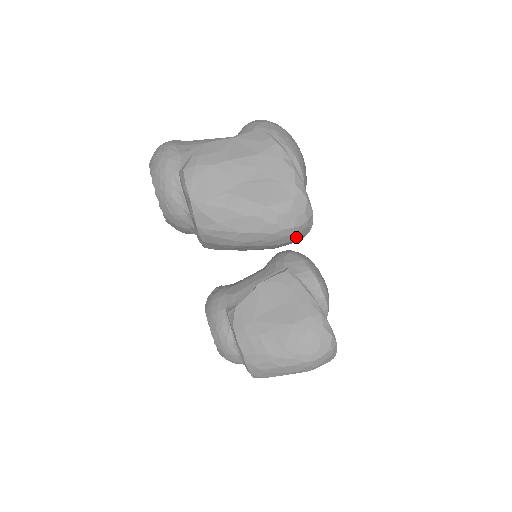
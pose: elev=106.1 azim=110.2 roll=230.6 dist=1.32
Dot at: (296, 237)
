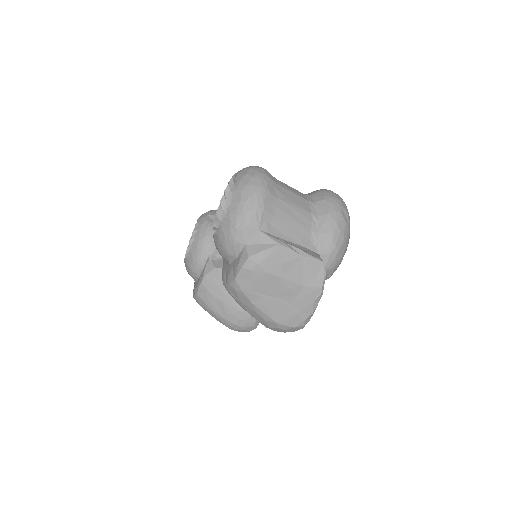
Dot at: occluded
